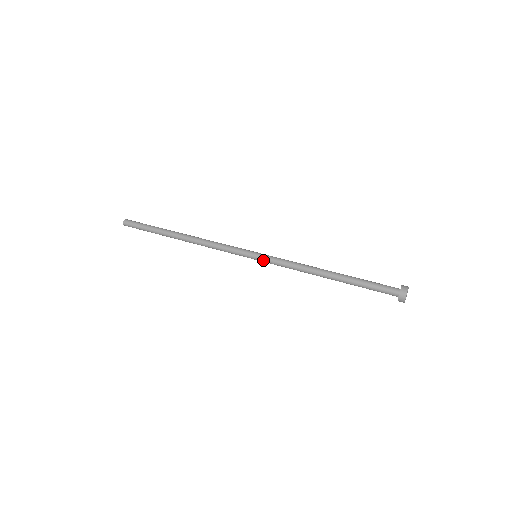
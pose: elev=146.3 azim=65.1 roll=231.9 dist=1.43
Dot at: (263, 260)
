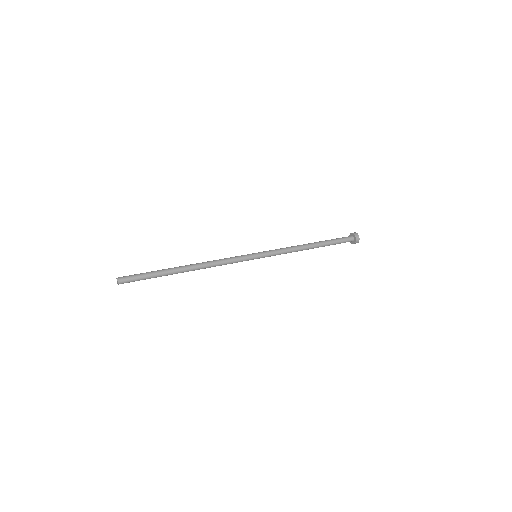
Dot at: occluded
